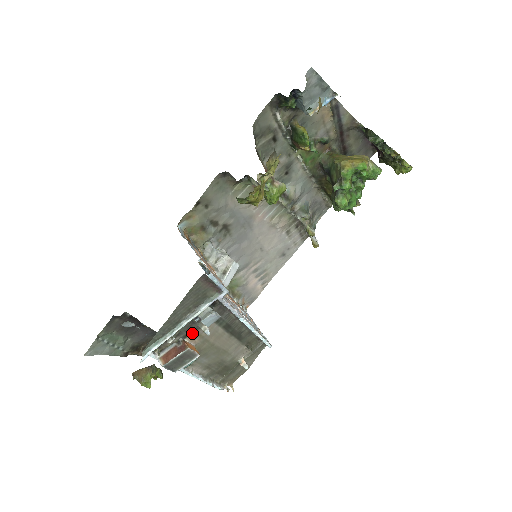
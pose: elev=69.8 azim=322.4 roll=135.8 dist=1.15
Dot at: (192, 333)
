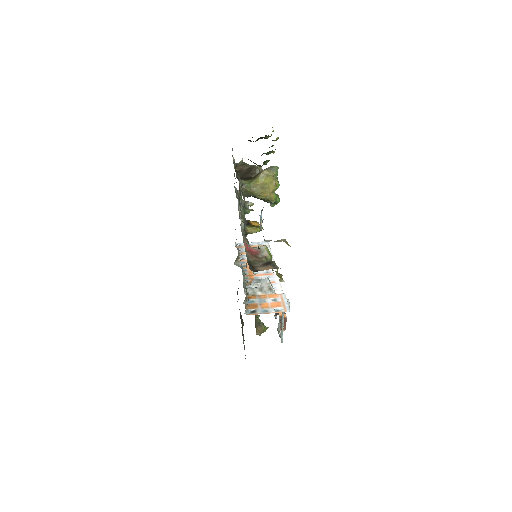
Dot at: occluded
